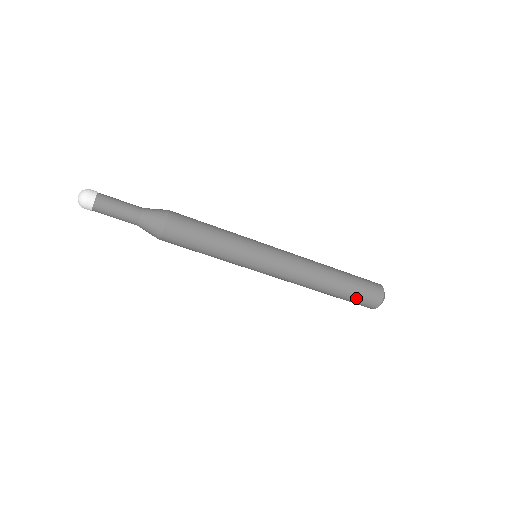
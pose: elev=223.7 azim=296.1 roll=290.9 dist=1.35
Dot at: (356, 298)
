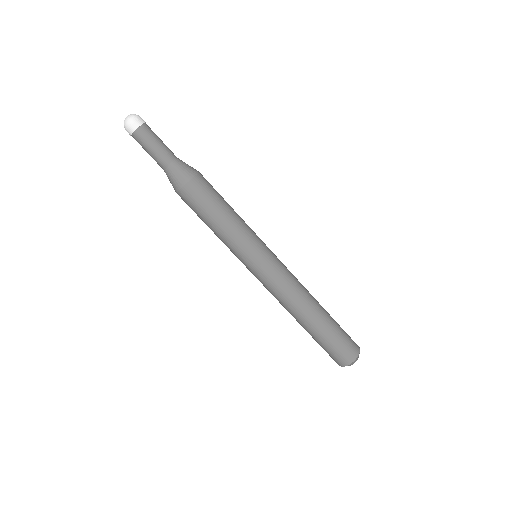
Dot at: (326, 347)
